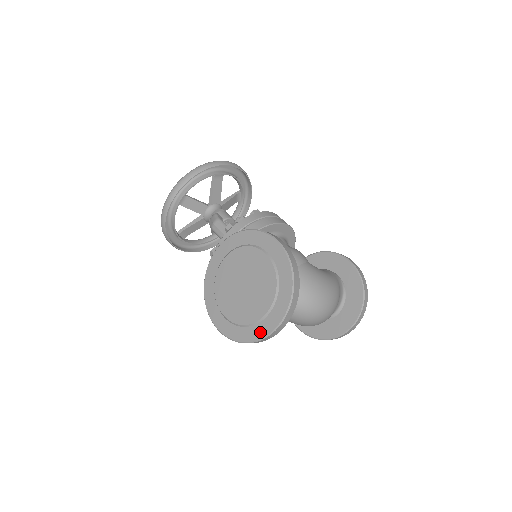
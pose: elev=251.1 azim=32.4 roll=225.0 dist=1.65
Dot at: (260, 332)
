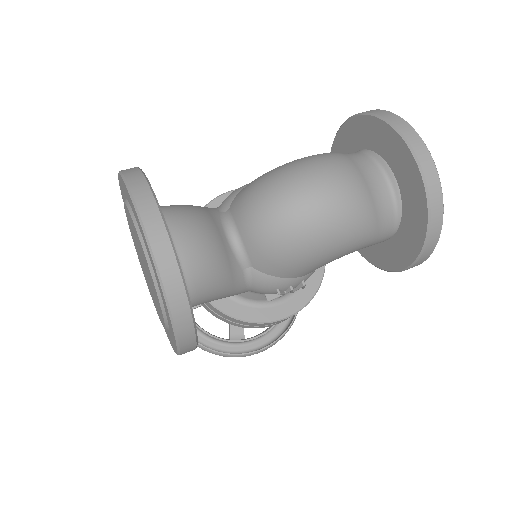
Dot at: (157, 280)
